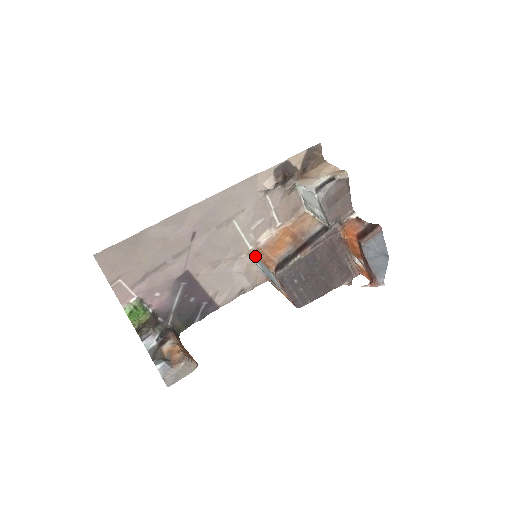
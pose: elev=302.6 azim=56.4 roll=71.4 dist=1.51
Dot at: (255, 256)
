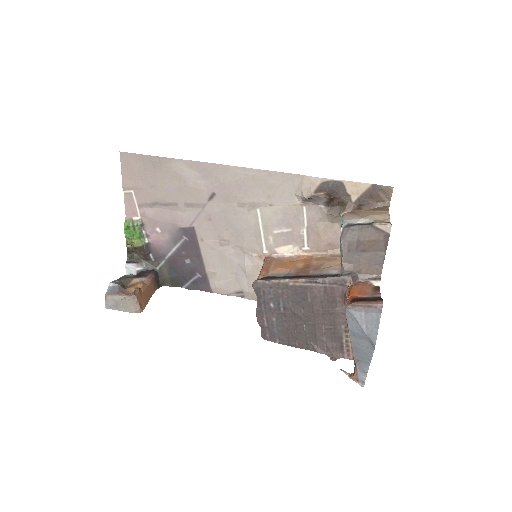
Dot at: occluded
